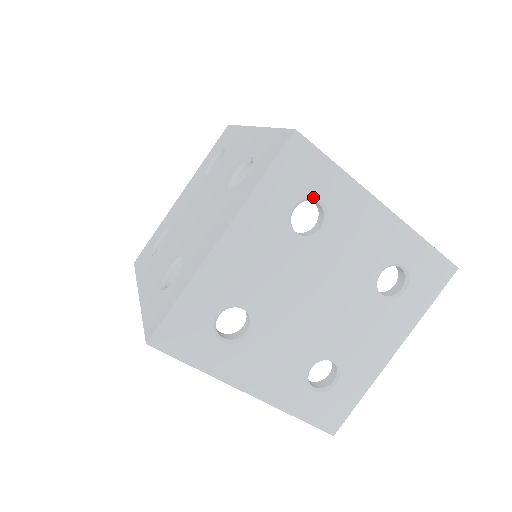
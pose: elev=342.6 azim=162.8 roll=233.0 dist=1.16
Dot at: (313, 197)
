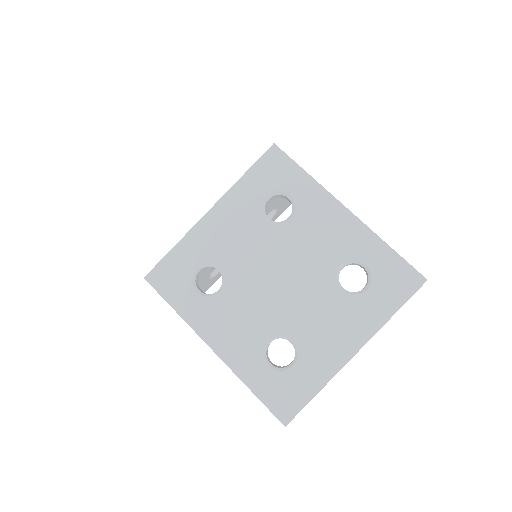
Dot at: (283, 191)
